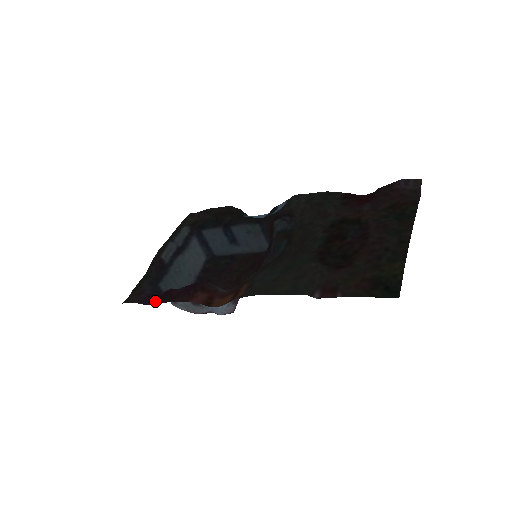
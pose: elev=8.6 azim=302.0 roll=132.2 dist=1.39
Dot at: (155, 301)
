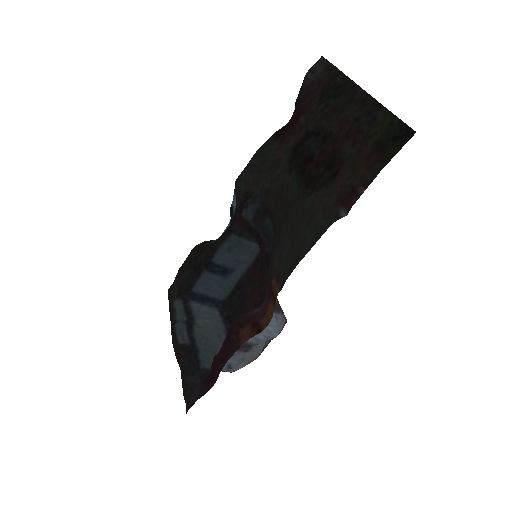
Dot at: (211, 381)
